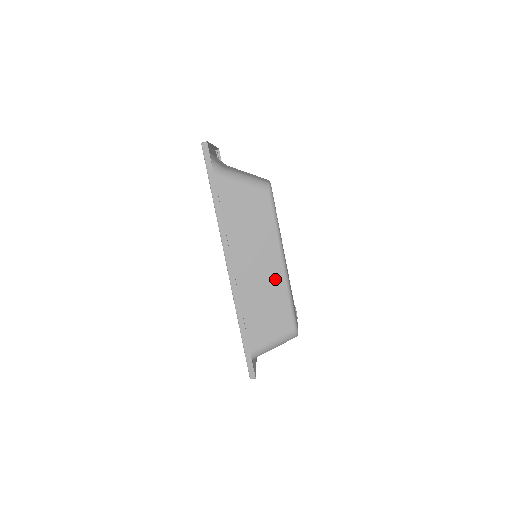
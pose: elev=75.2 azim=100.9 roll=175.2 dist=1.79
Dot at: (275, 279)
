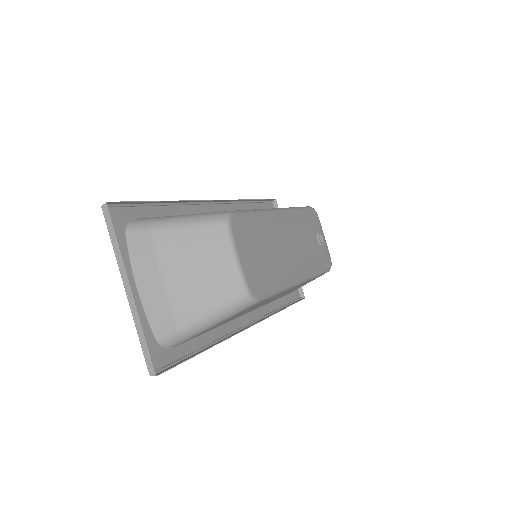
Dot at: occluded
